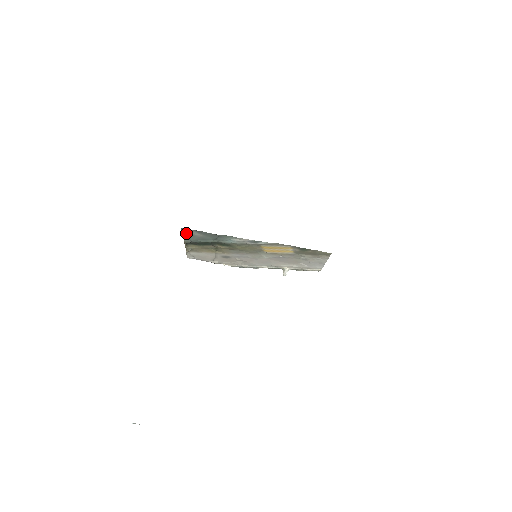
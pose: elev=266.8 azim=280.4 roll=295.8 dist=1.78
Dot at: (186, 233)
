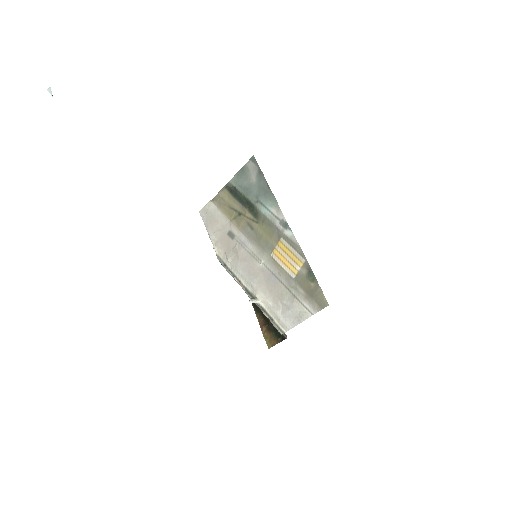
Dot at: (247, 168)
